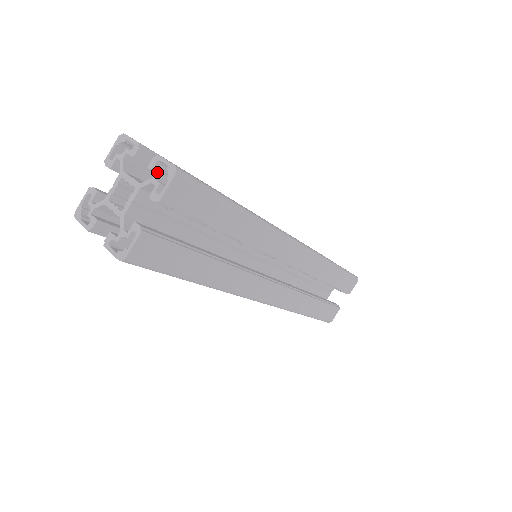
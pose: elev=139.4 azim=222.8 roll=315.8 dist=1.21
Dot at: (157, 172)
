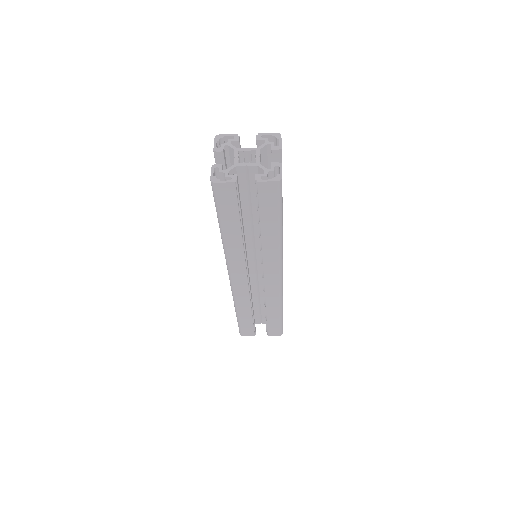
Dot at: (267, 139)
